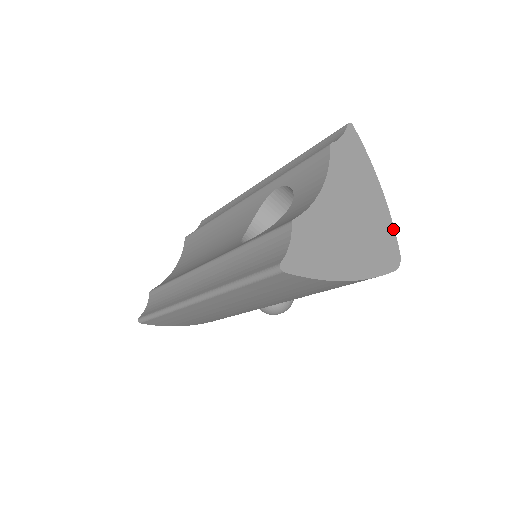
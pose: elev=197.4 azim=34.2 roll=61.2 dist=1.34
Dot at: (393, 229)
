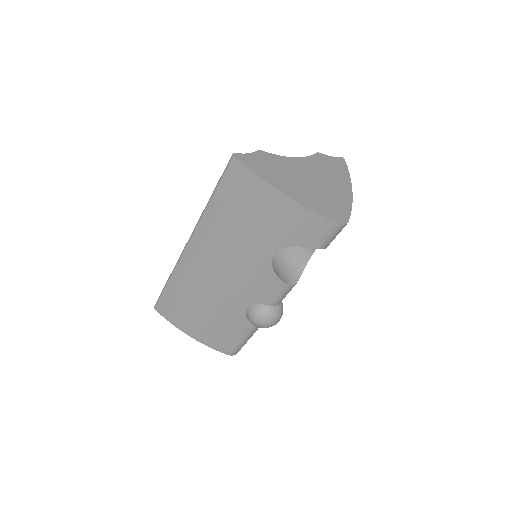
Dot at: (350, 209)
